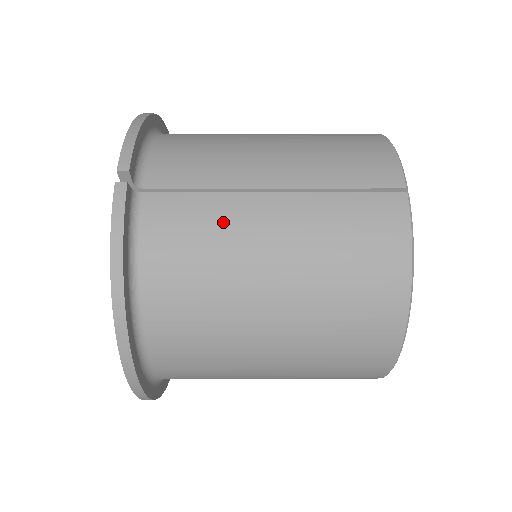
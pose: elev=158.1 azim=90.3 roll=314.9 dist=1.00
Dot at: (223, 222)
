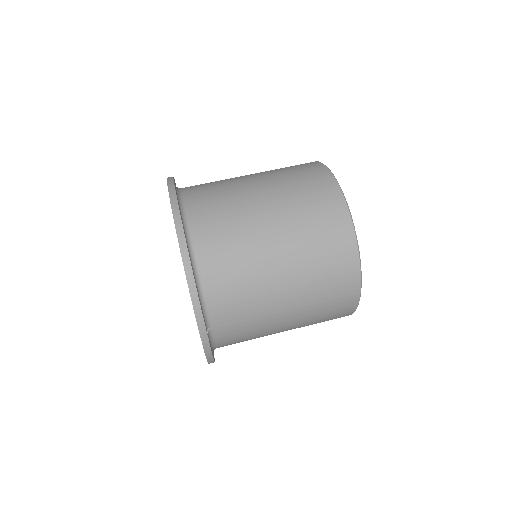
Dot at: (260, 328)
